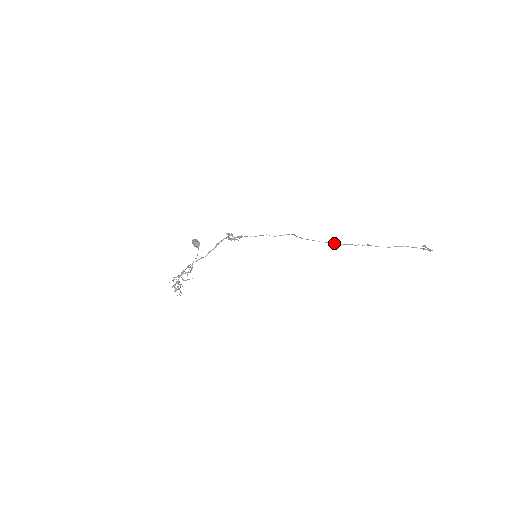
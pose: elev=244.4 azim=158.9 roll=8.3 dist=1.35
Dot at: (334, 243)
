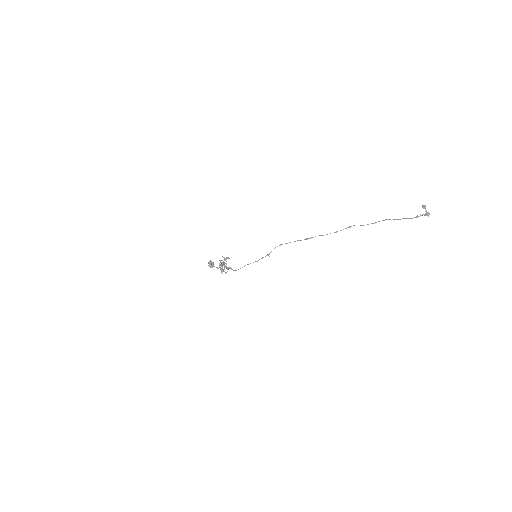
Dot at: (313, 237)
